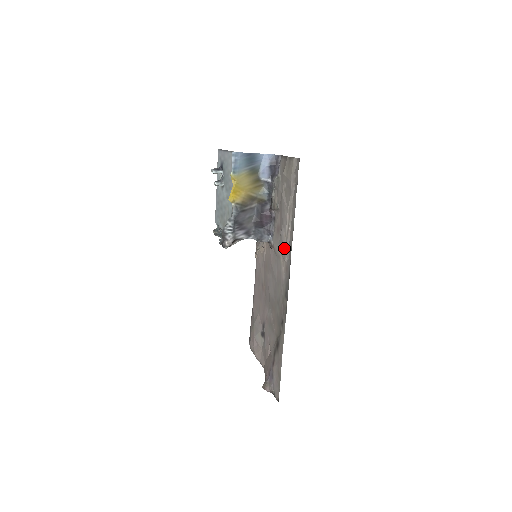
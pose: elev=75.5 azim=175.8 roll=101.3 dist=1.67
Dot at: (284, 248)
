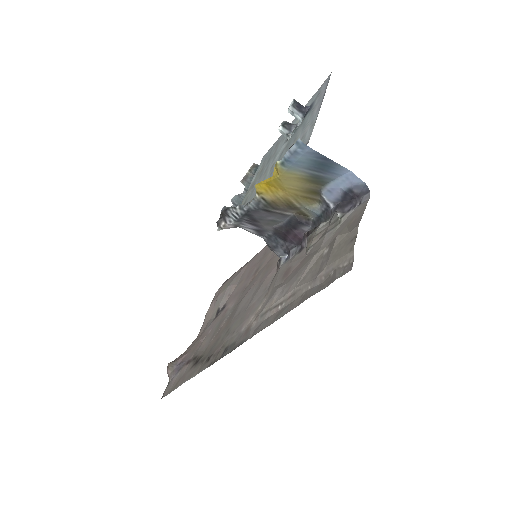
Dot at: (262, 311)
